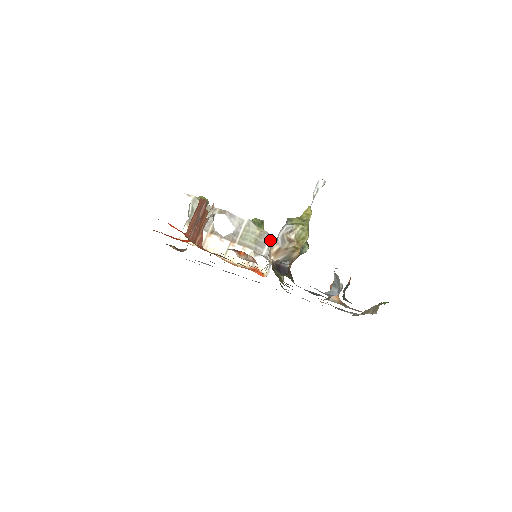
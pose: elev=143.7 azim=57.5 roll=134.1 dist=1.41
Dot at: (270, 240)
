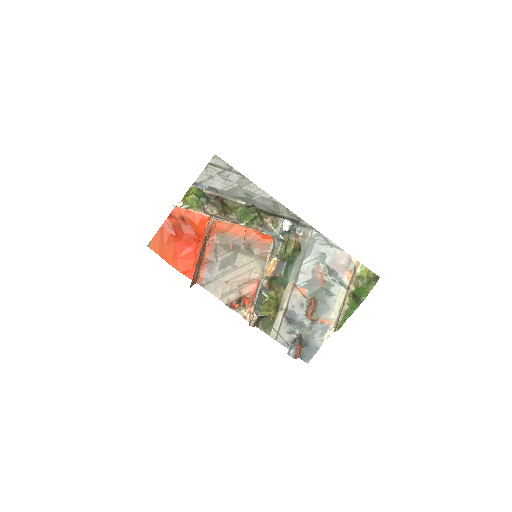
Dot at: (267, 232)
